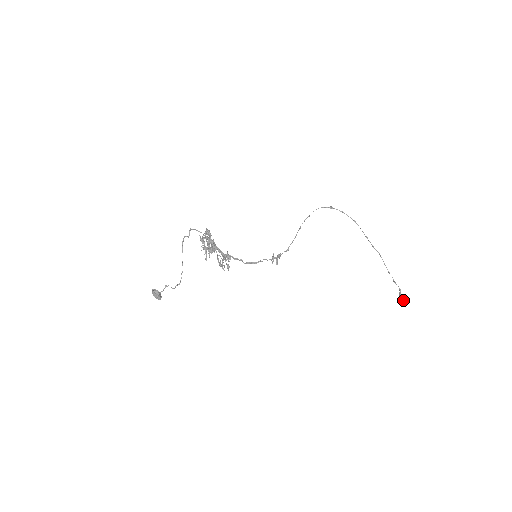
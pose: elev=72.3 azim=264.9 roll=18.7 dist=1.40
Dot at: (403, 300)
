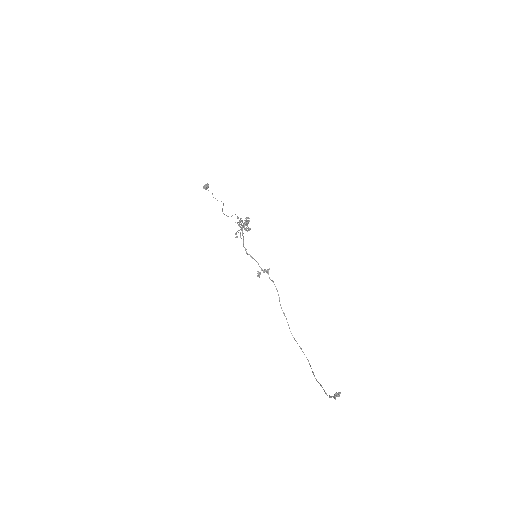
Dot at: (339, 392)
